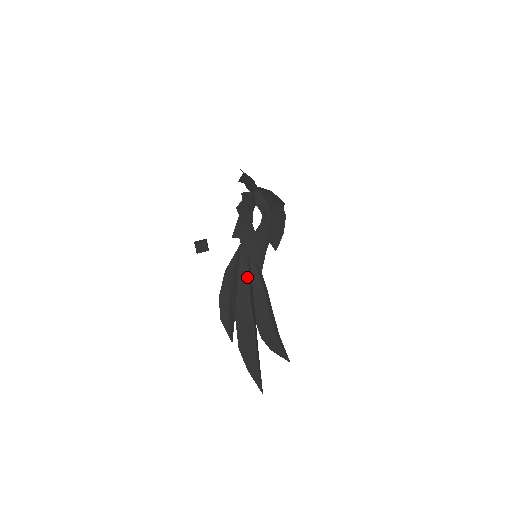
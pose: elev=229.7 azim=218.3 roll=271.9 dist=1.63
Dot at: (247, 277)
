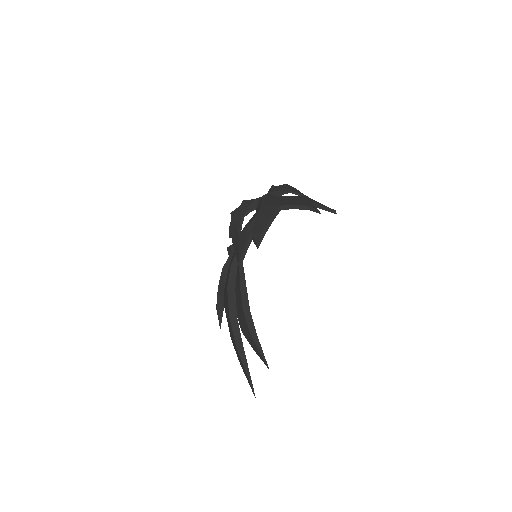
Dot at: (229, 271)
